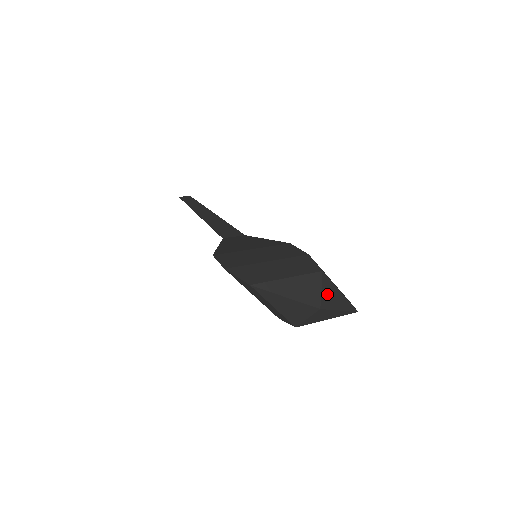
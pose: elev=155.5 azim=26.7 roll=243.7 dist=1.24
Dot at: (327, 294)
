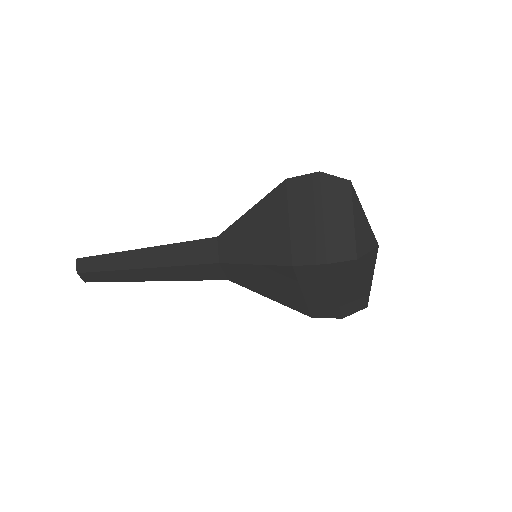
Dot at: occluded
